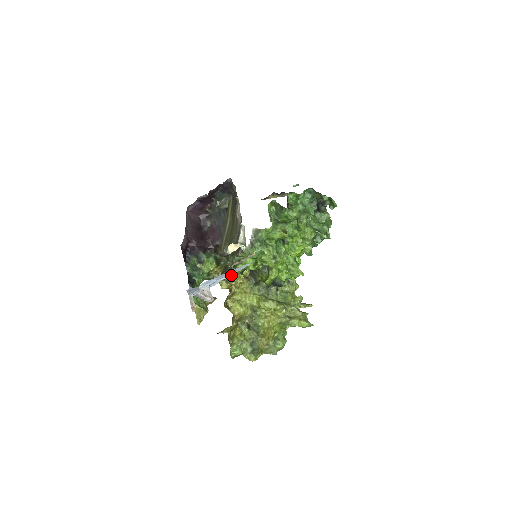
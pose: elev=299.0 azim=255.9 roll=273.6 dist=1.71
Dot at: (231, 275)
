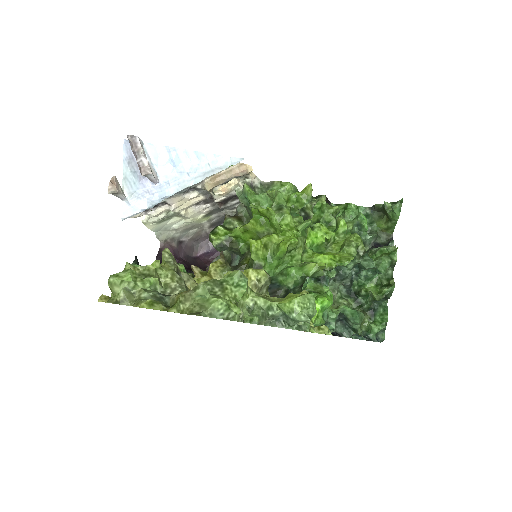
Dot at: (199, 181)
